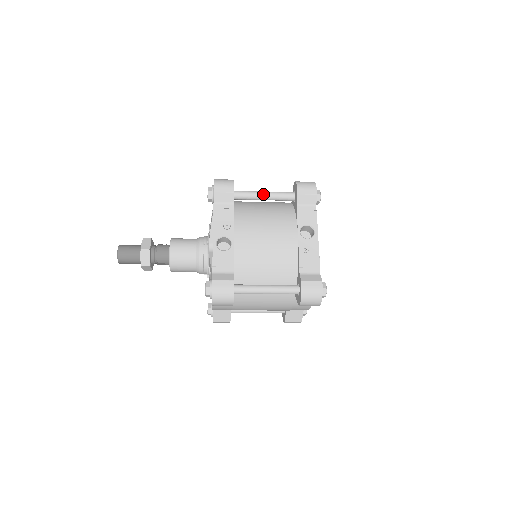
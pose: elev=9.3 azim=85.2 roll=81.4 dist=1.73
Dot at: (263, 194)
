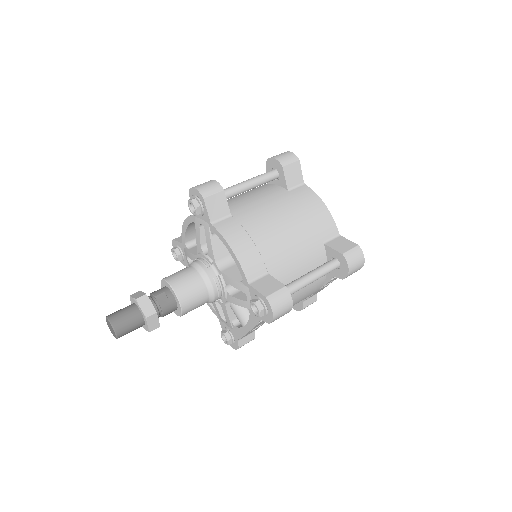
Dot at: occluded
